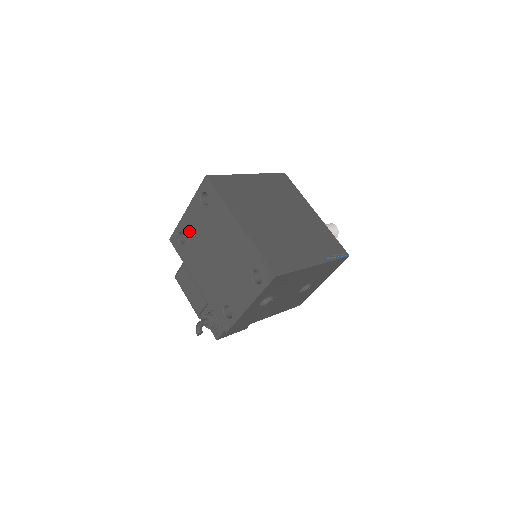
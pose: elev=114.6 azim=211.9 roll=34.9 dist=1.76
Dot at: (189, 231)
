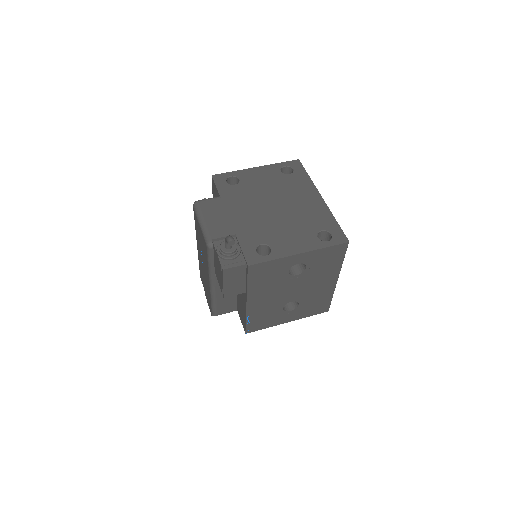
Dot at: (249, 180)
